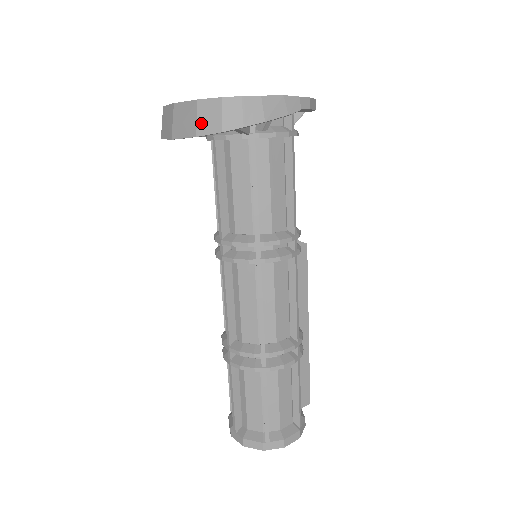
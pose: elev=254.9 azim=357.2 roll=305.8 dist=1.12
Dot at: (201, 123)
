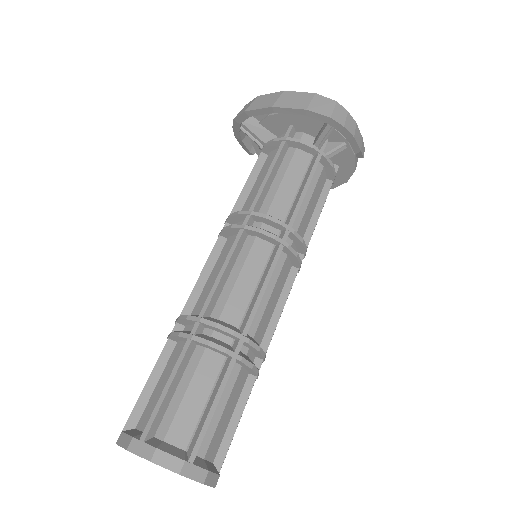
Dot at: (314, 105)
